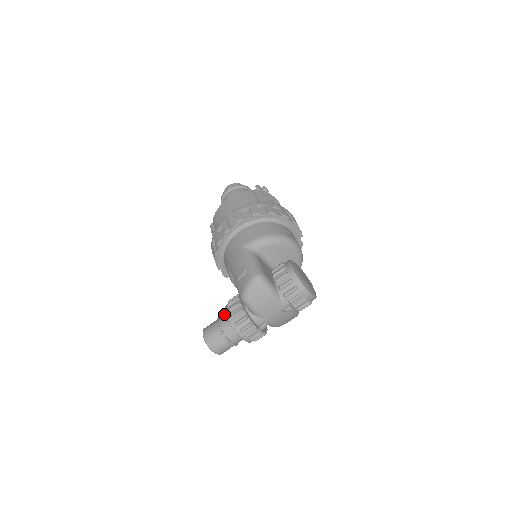
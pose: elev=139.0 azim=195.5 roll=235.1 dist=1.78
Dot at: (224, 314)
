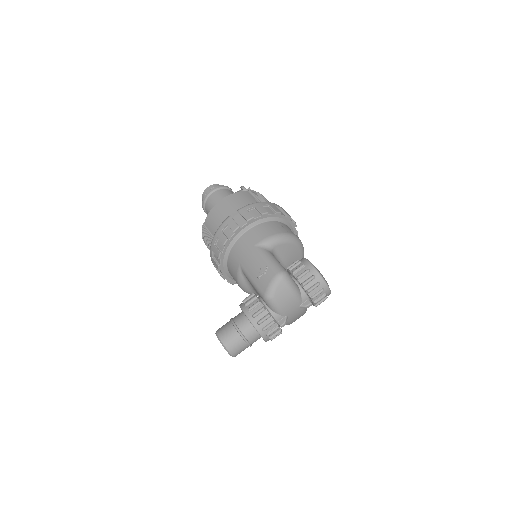
Dot at: (238, 315)
